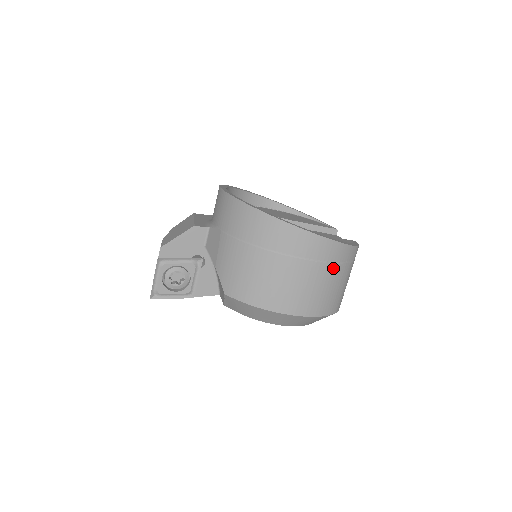
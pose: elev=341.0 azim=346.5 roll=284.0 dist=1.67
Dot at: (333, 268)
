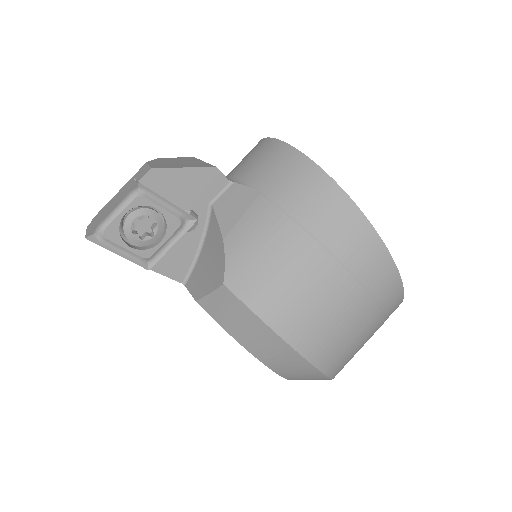
Dot at: (378, 318)
